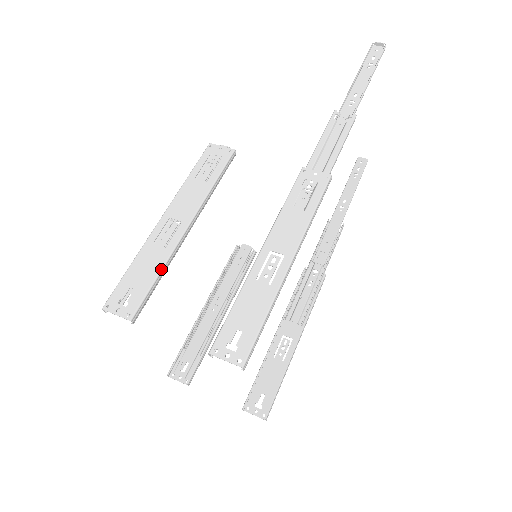
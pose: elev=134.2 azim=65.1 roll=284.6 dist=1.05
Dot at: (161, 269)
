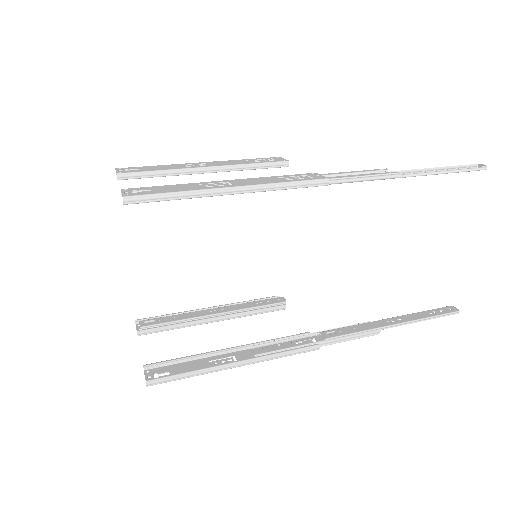
Dot at: (165, 170)
